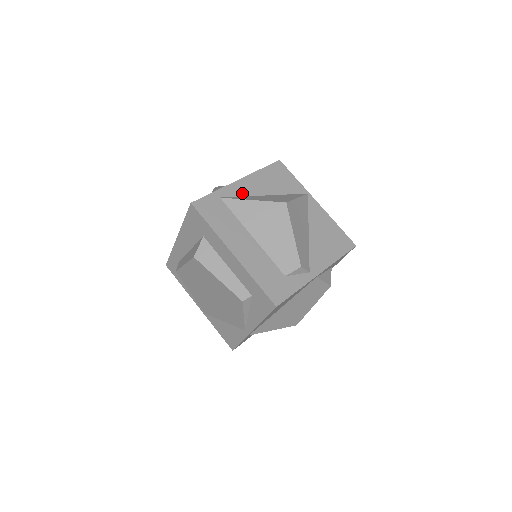
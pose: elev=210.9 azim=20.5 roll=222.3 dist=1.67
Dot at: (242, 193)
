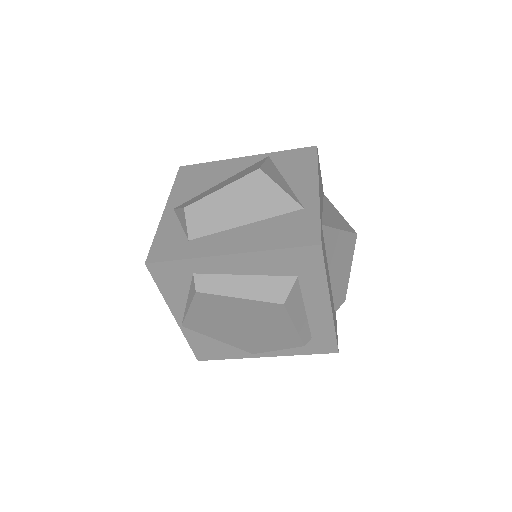
Dot at: occluded
